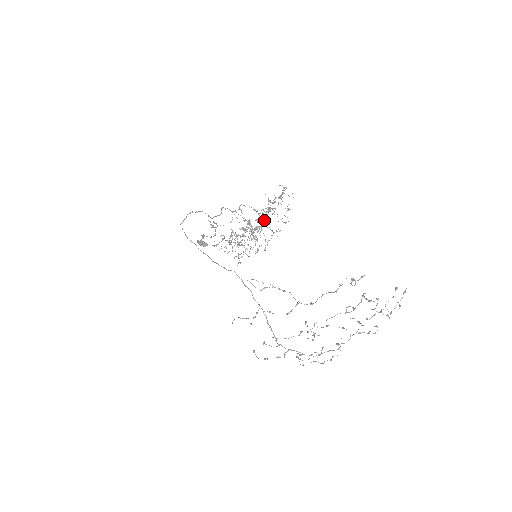
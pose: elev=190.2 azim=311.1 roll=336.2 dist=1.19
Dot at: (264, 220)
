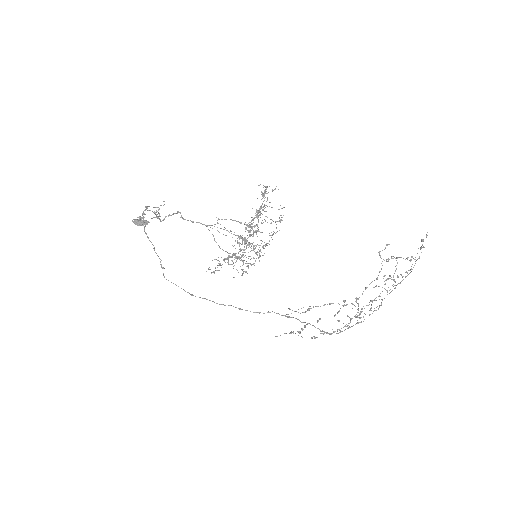
Dot at: (261, 232)
